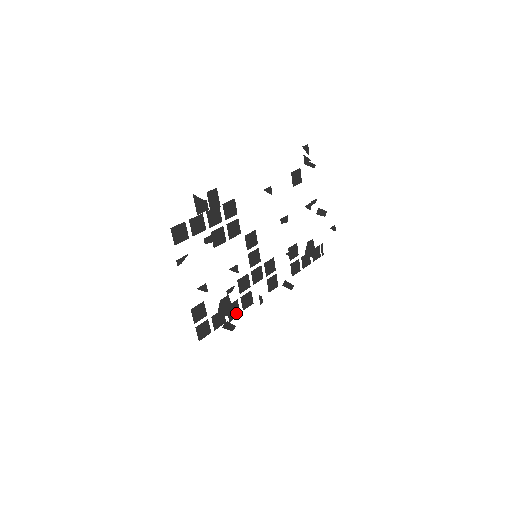
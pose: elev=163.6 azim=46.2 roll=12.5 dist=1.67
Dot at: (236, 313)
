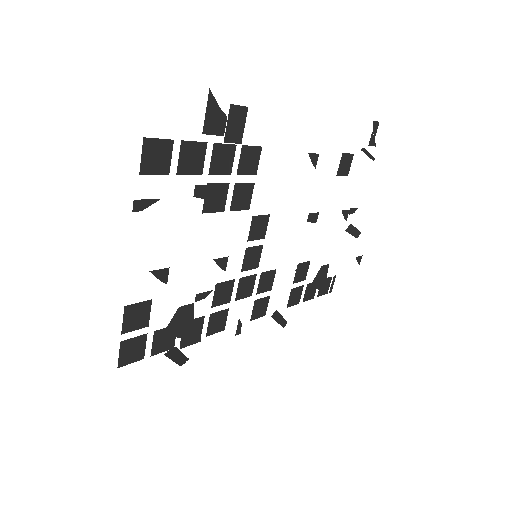
Dot at: (194, 337)
